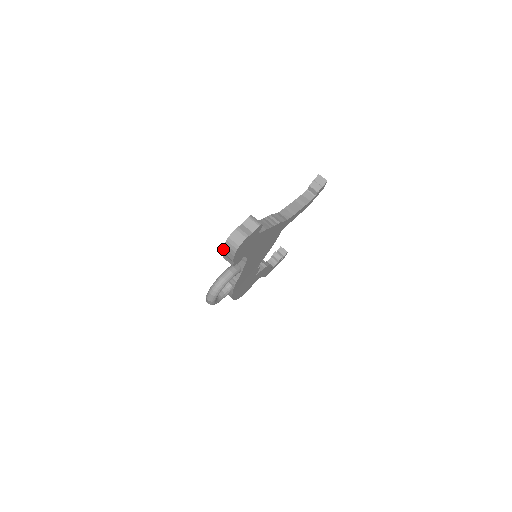
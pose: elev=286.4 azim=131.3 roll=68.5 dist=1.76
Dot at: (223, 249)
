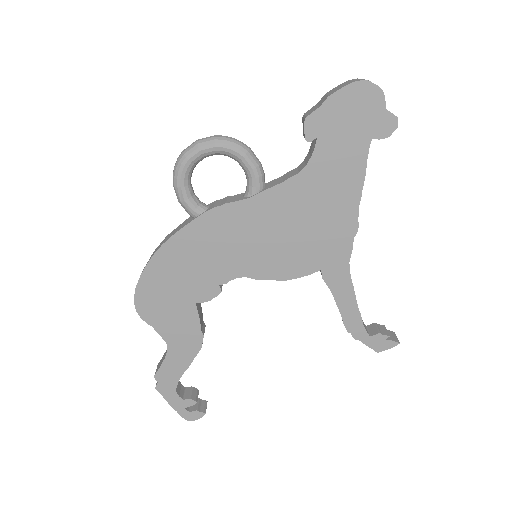
Dot at: (334, 88)
